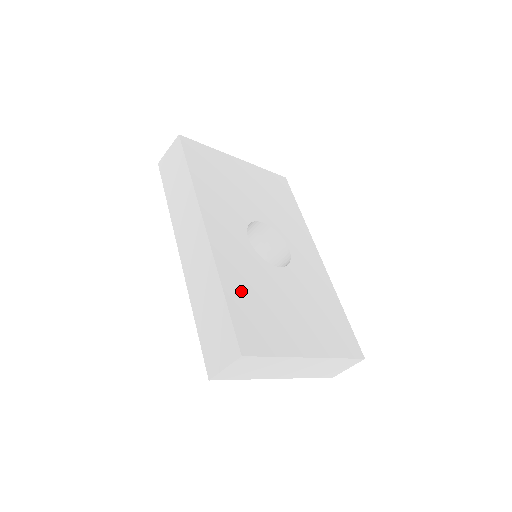
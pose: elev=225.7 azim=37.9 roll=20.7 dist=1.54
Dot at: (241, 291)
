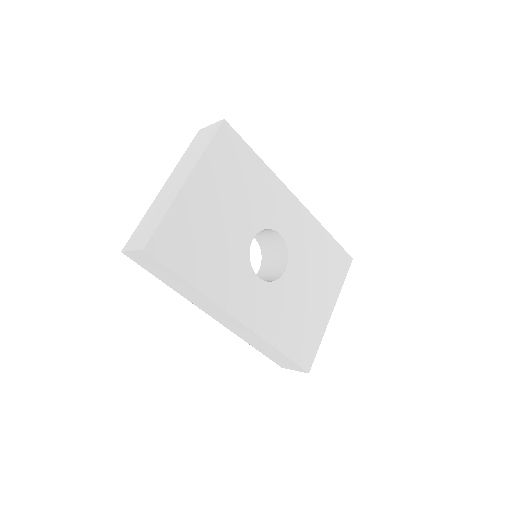
Dot at: (284, 333)
